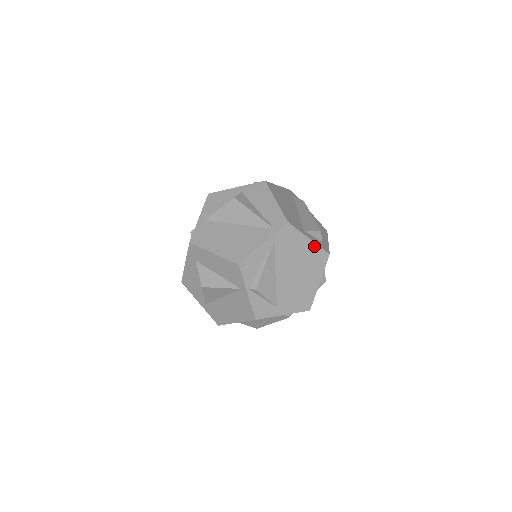
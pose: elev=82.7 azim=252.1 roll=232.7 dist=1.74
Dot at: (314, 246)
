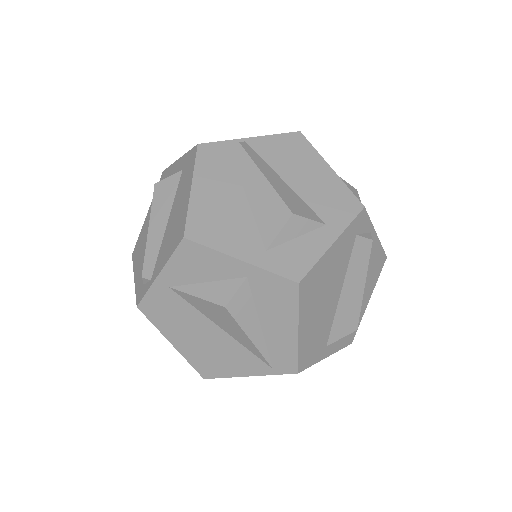
Dot at: occluded
